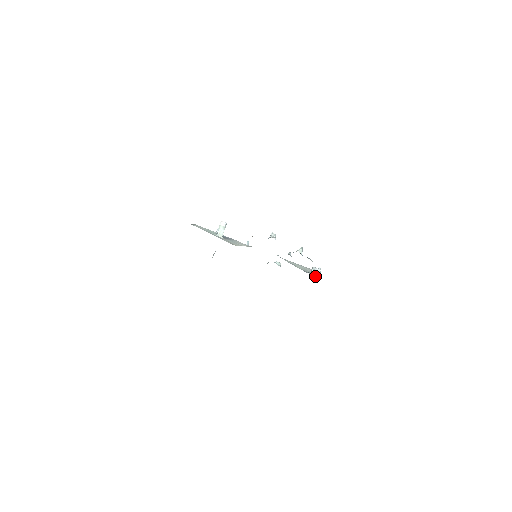
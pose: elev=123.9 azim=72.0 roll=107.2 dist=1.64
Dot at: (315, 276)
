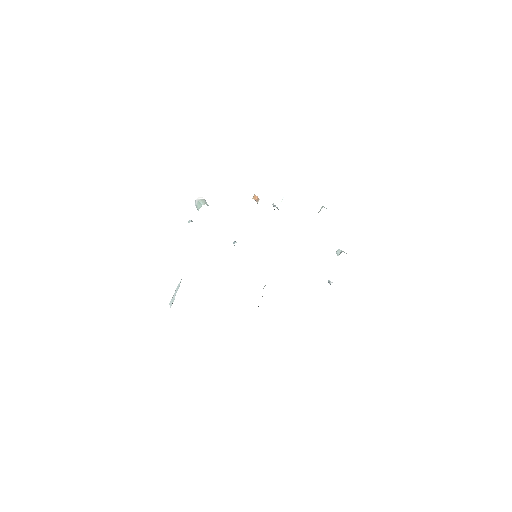
Dot at: occluded
